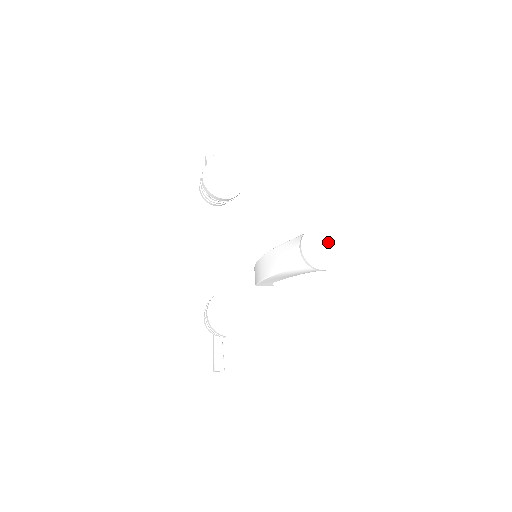
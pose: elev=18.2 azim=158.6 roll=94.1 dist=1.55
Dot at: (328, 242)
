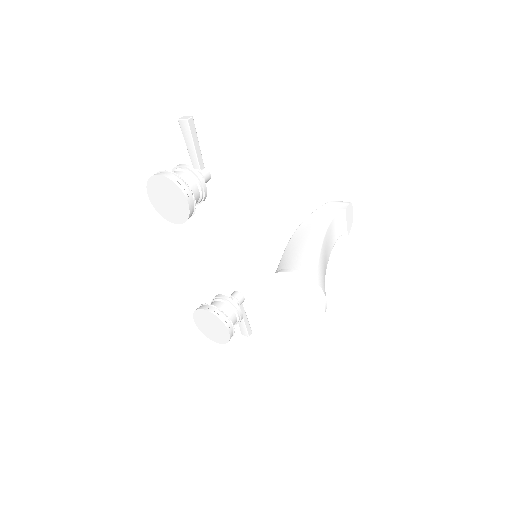
Dot at: (305, 293)
